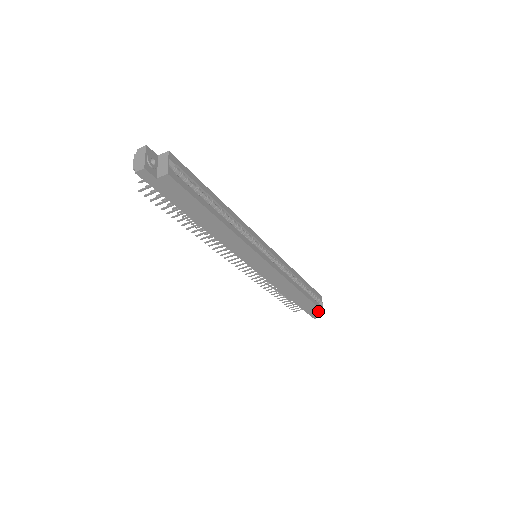
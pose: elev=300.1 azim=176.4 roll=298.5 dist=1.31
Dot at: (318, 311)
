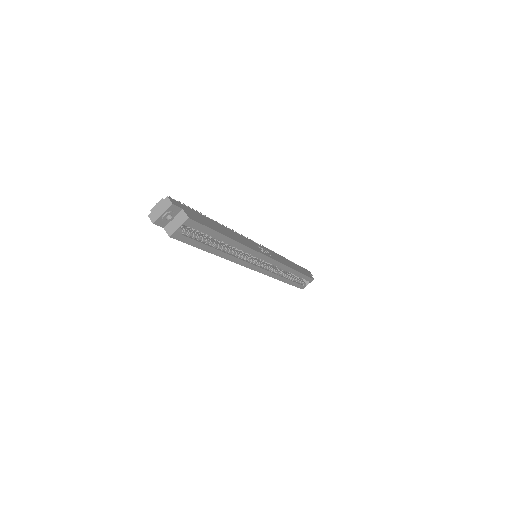
Dot at: occluded
